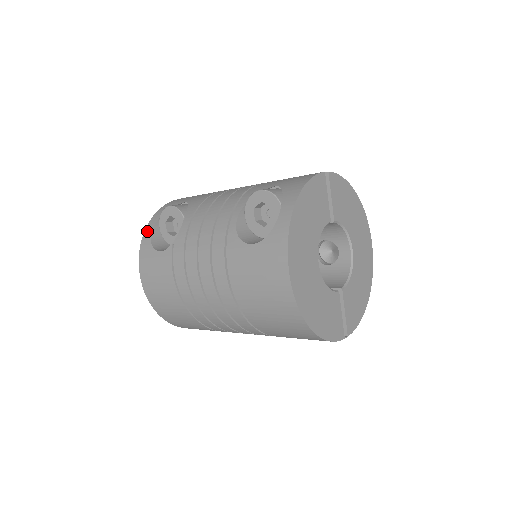
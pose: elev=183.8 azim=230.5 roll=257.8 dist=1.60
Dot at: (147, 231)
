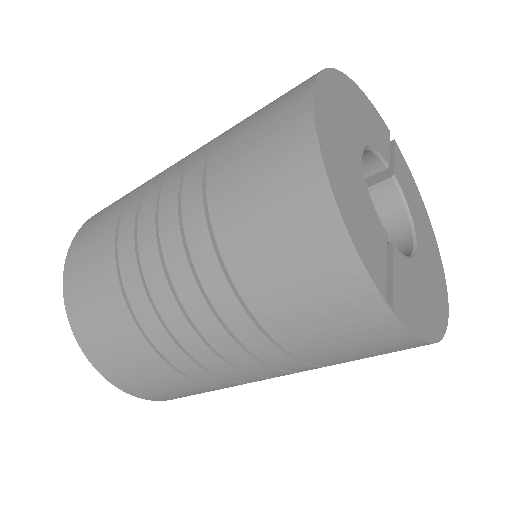
Dot at: occluded
